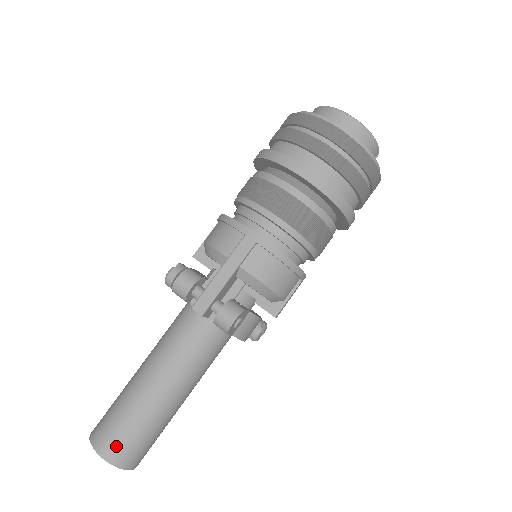
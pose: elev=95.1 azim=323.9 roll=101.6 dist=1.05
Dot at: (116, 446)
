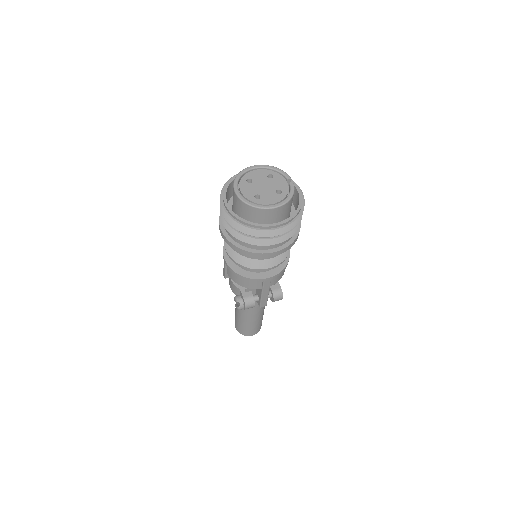
Dot at: (256, 331)
